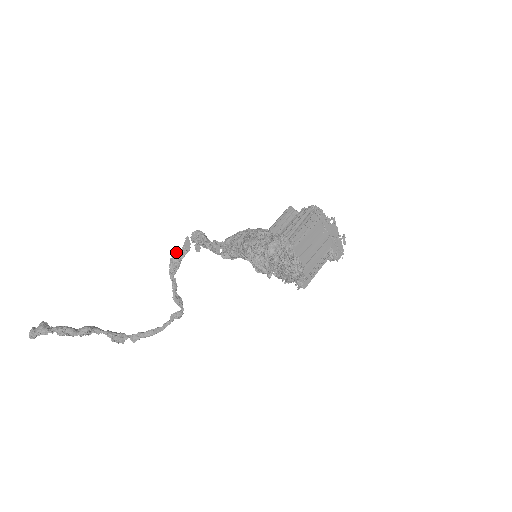
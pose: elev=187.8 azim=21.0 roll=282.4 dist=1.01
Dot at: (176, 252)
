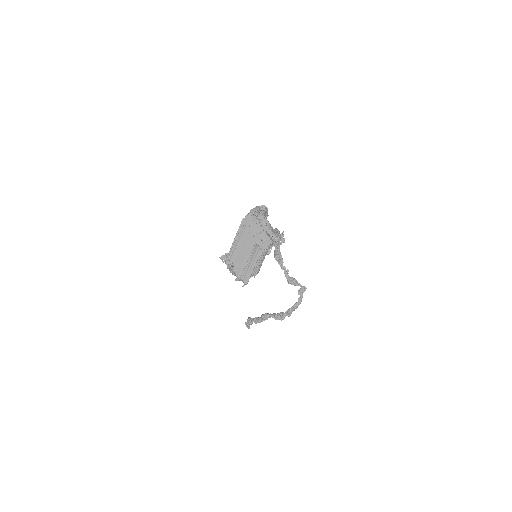
Dot at: occluded
